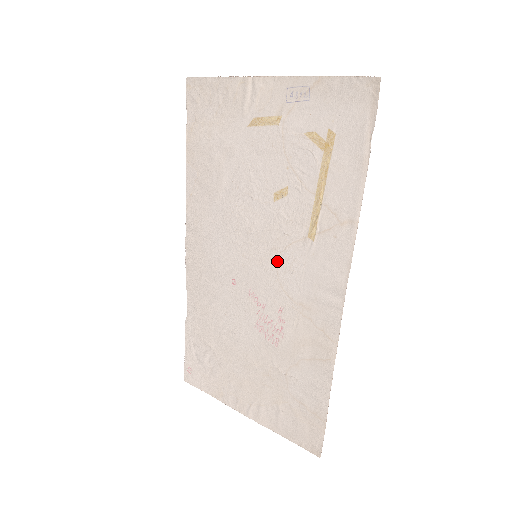
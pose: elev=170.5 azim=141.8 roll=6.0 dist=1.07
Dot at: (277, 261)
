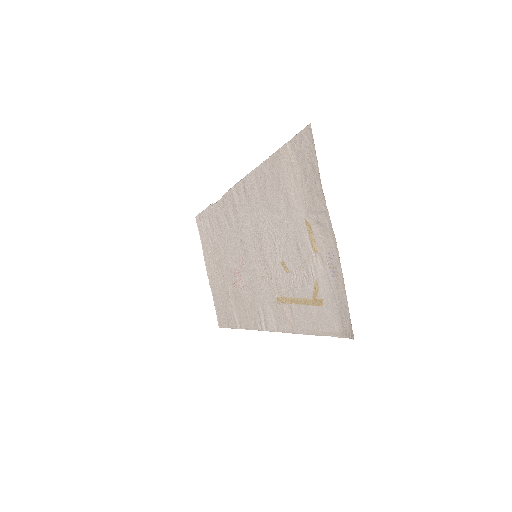
Dot at: (260, 275)
